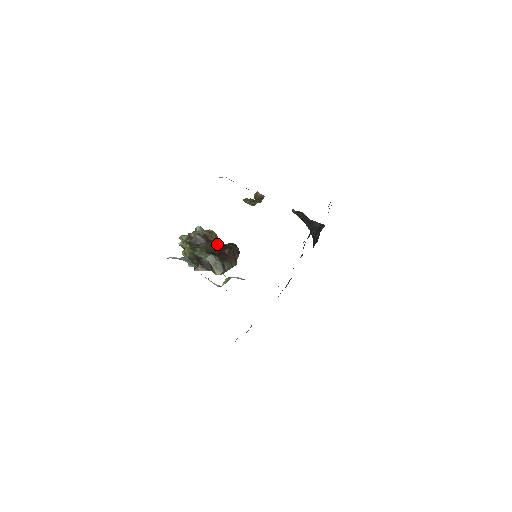
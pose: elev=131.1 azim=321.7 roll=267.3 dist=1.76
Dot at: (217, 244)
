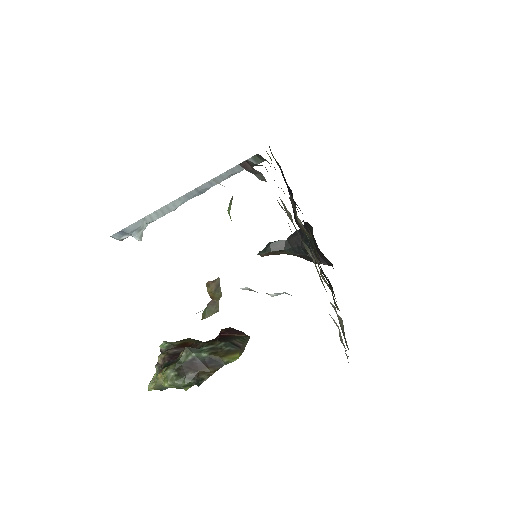
Dot at: occluded
